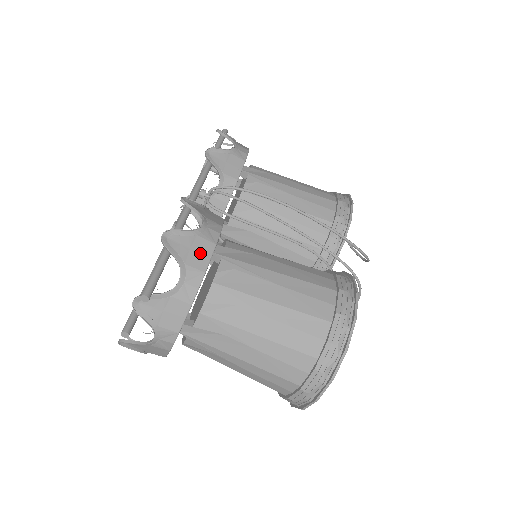
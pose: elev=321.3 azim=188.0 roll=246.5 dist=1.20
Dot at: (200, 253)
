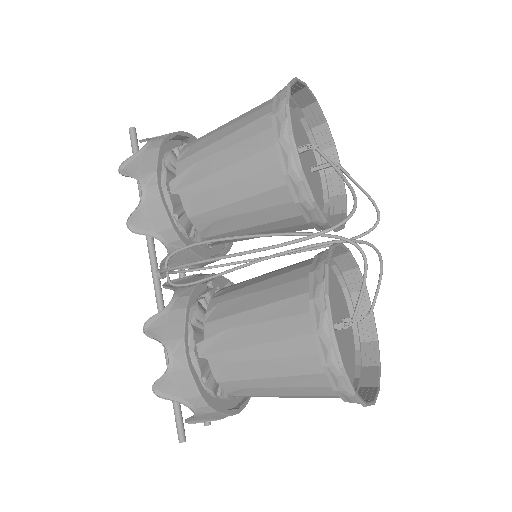
Dot at: (185, 384)
